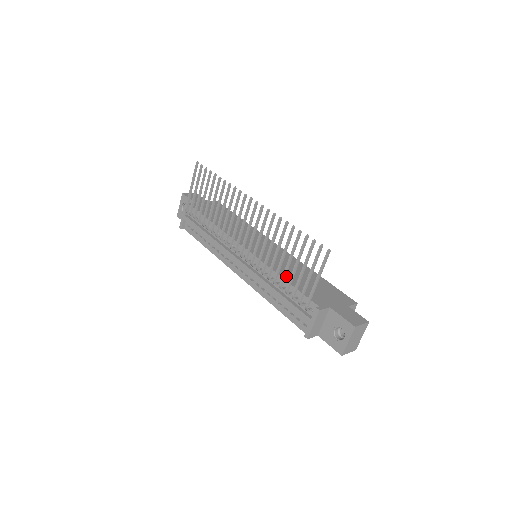
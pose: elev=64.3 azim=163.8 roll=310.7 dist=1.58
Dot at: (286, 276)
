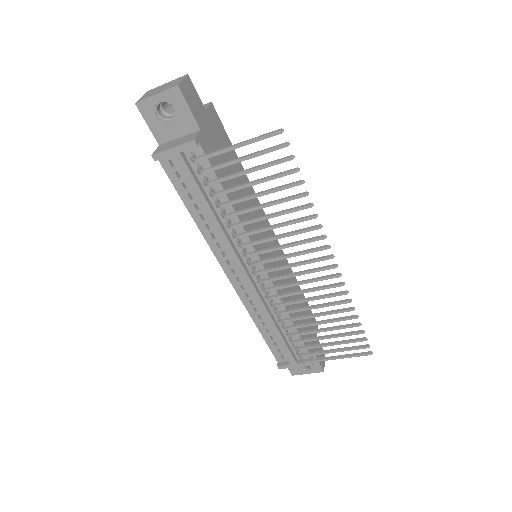
Dot at: (293, 314)
